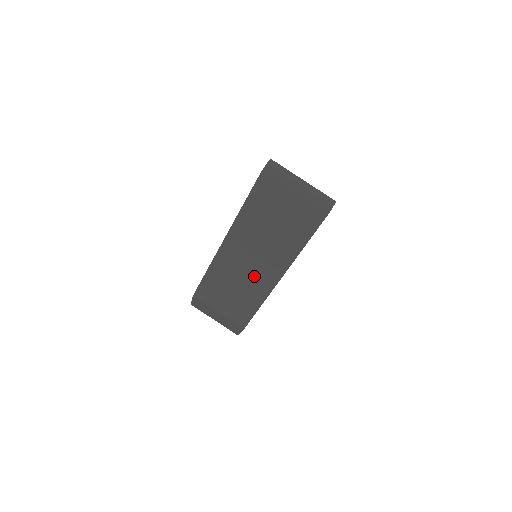
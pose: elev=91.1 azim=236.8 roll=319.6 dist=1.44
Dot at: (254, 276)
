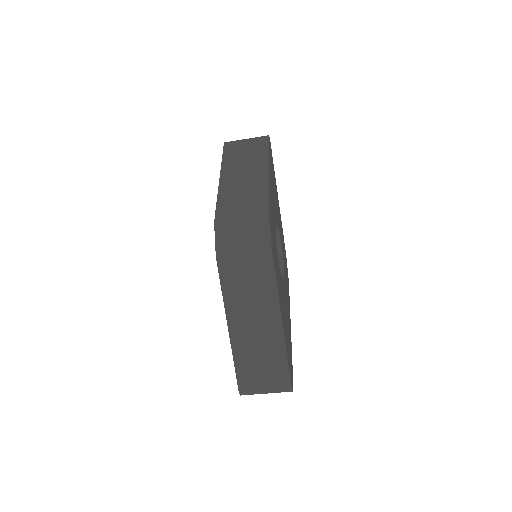
Dot at: occluded
